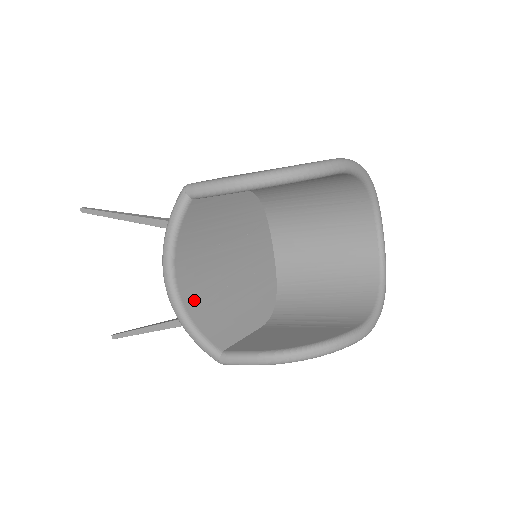
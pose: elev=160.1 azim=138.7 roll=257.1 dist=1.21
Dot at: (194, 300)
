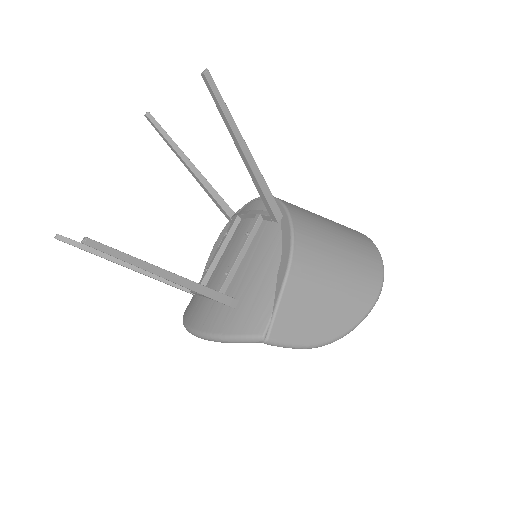
Dot at: occluded
